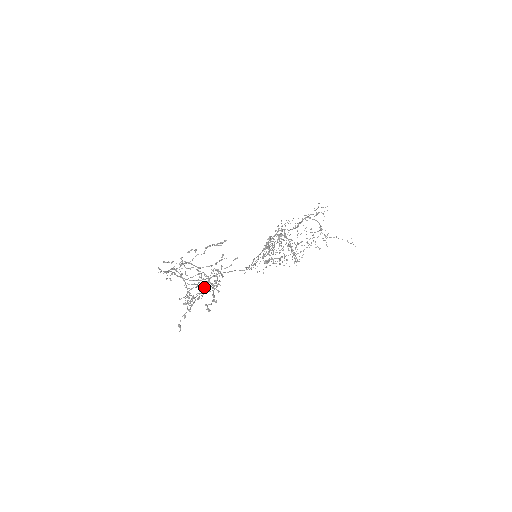
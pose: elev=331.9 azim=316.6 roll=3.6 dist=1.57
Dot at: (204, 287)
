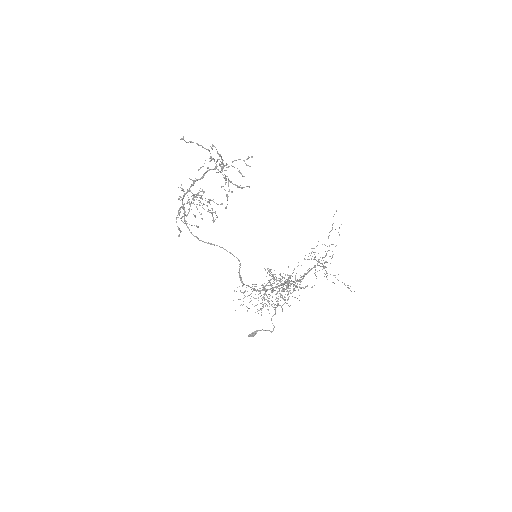
Dot at: occluded
